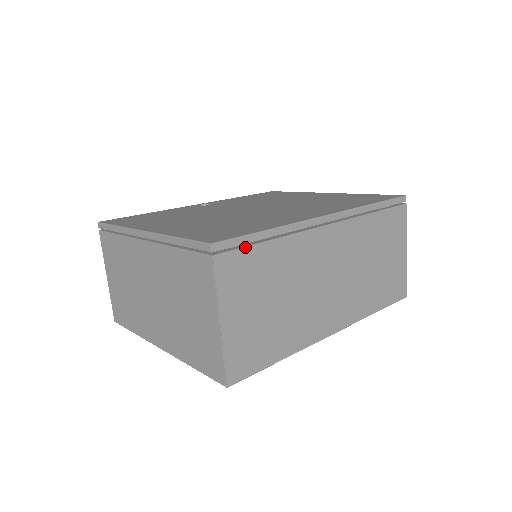
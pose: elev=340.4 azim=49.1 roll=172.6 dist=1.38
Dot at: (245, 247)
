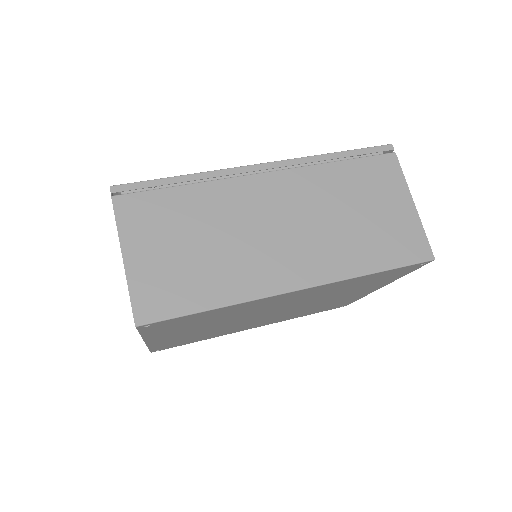
Dot at: (150, 190)
